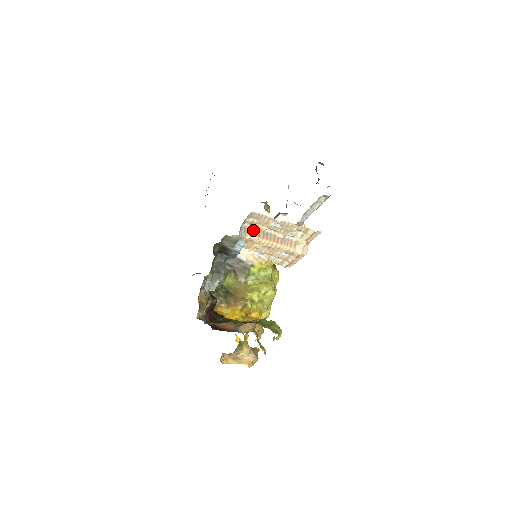
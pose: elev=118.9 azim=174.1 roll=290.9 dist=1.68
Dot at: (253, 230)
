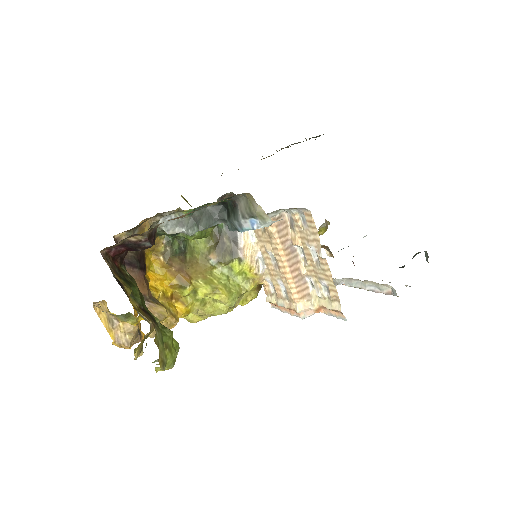
Dot at: (286, 229)
